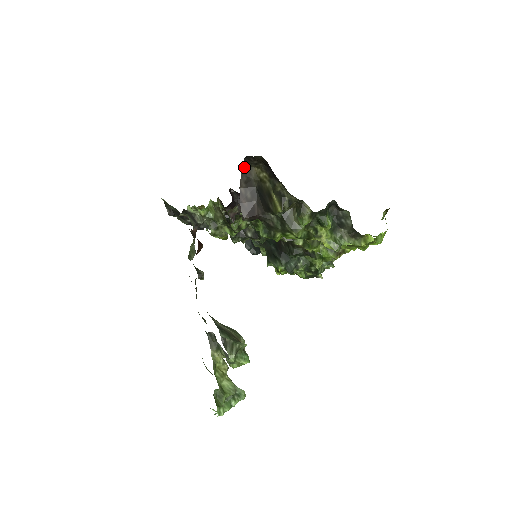
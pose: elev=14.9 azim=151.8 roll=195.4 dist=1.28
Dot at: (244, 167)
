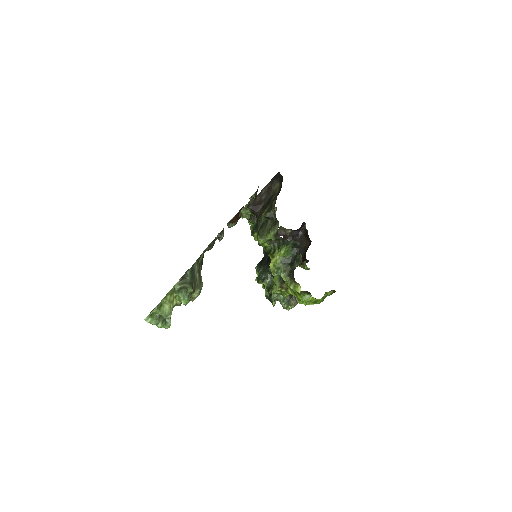
Dot at: (275, 178)
